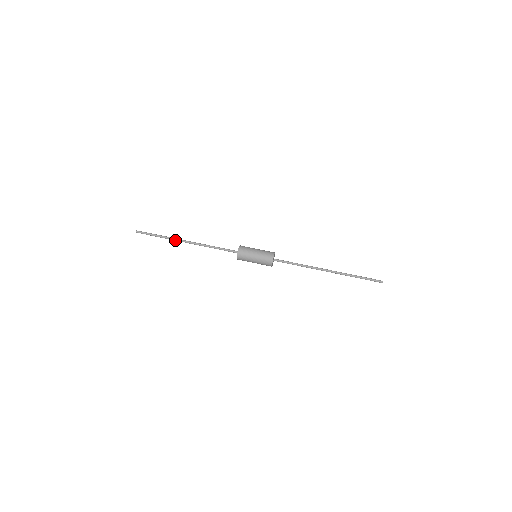
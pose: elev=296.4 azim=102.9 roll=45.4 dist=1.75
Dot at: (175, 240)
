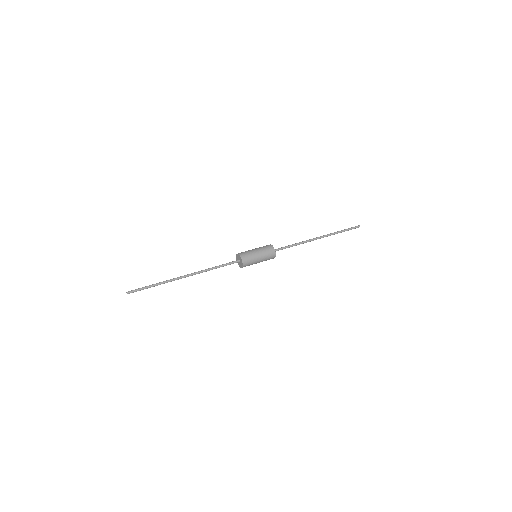
Dot at: occluded
